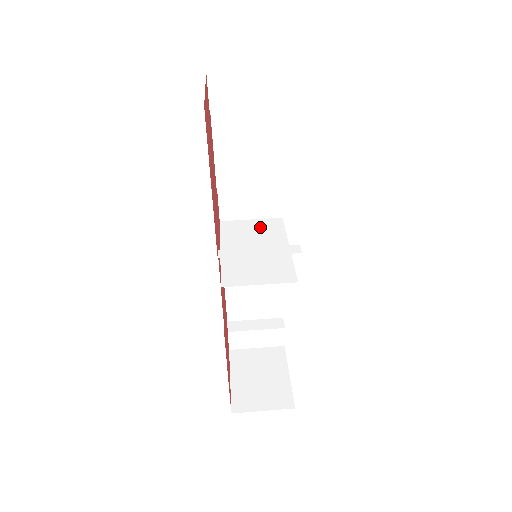
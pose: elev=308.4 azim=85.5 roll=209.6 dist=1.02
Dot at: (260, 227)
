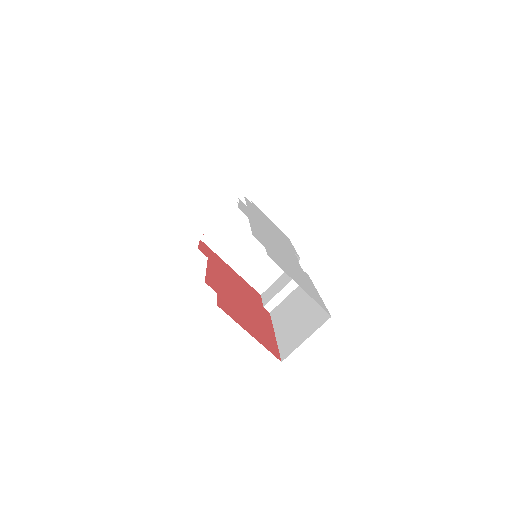
Dot at: (232, 225)
